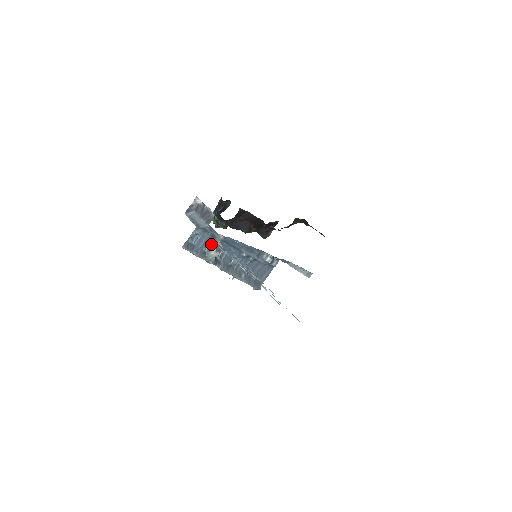
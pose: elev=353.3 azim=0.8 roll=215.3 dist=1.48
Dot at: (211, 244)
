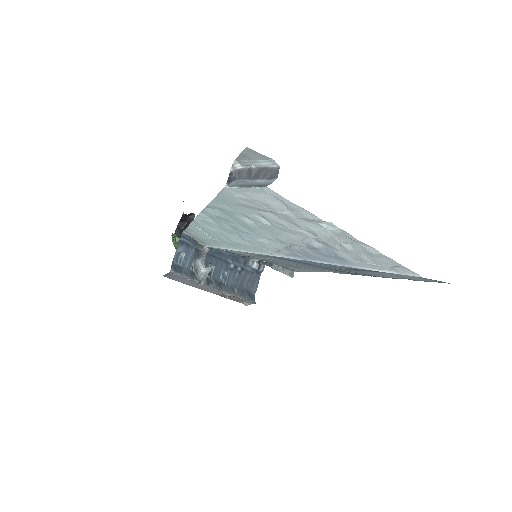
Dot at: (197, 261)
